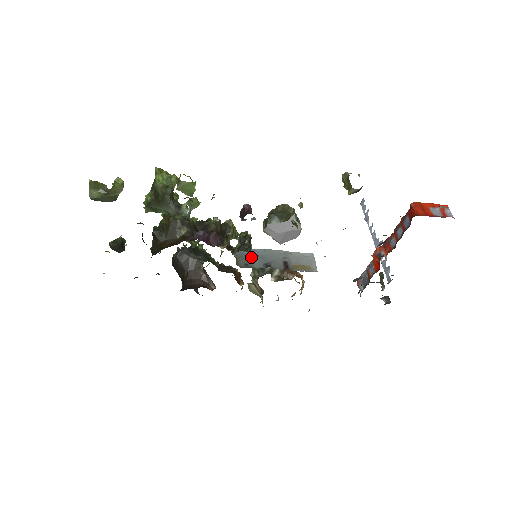
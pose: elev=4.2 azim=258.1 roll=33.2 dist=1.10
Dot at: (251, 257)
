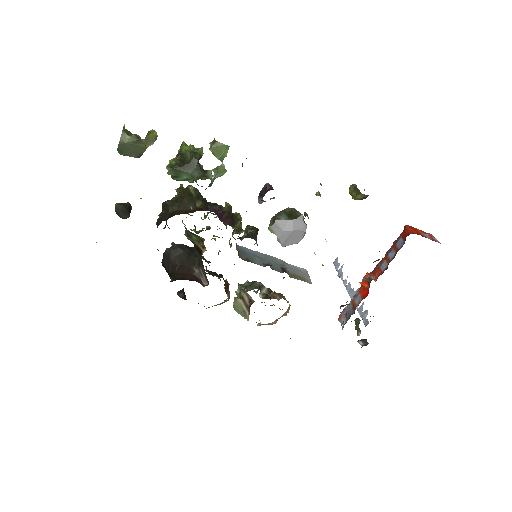
Dot at: (251, 255)
